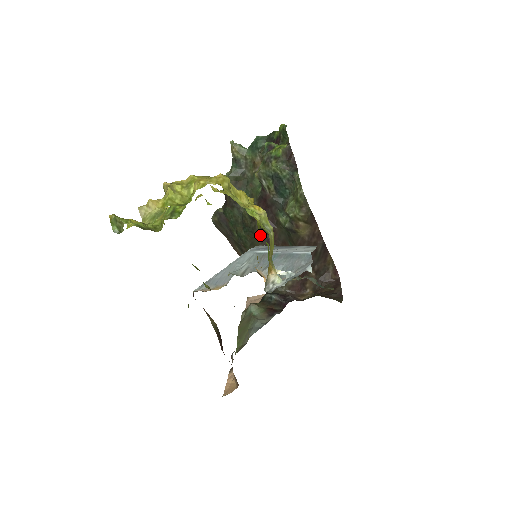
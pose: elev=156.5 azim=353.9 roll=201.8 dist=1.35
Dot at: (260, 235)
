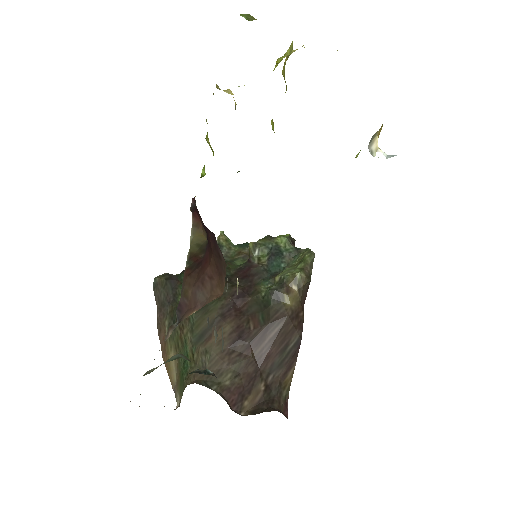
Dot at: (224, 298)
